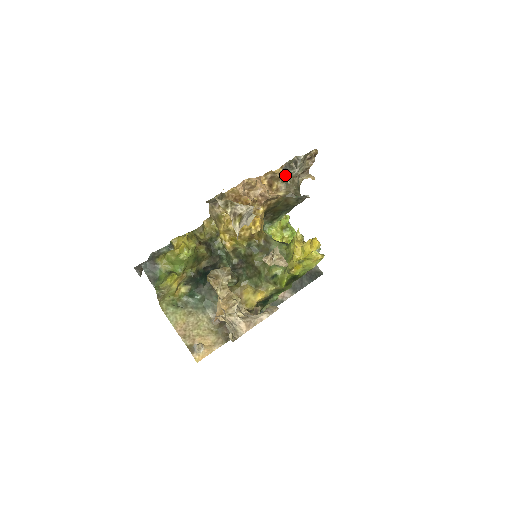
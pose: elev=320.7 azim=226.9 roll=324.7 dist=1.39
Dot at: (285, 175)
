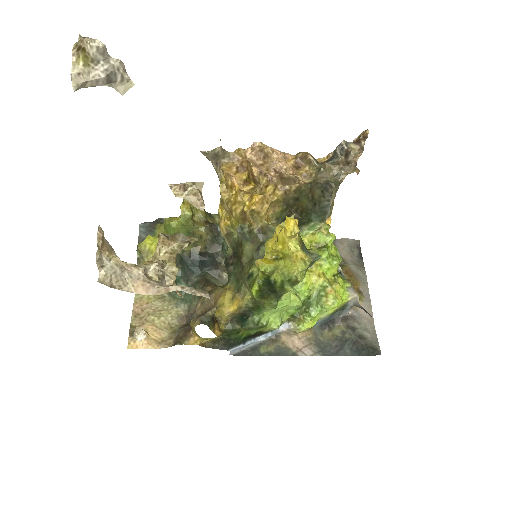
Dot at: occluded
